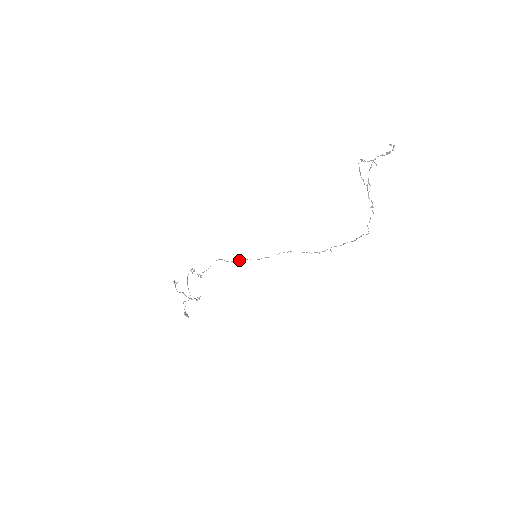
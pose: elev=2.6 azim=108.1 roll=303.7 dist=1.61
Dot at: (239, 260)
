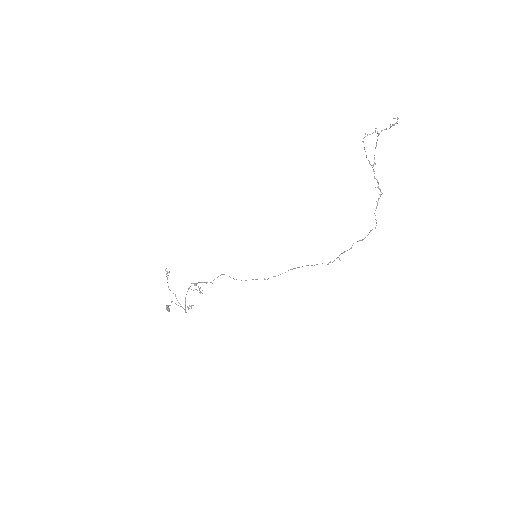
Dot at: (245, 280)
